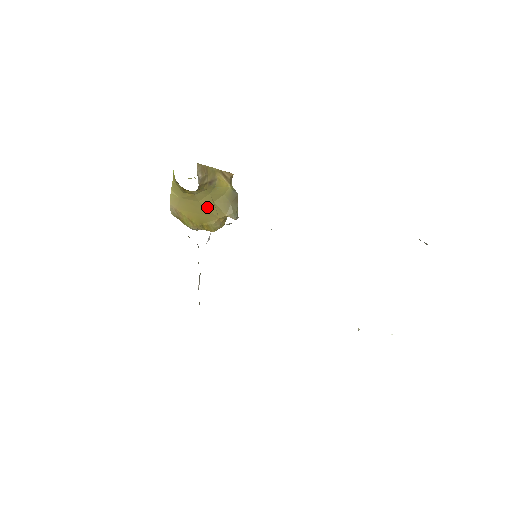
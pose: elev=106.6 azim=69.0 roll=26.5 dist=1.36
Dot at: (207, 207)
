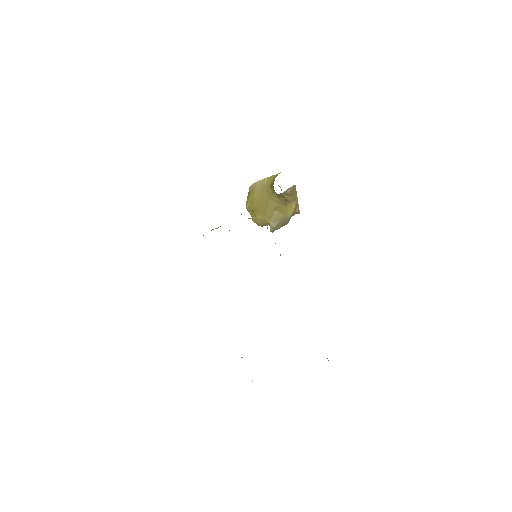
Dot at: (269, 207)
